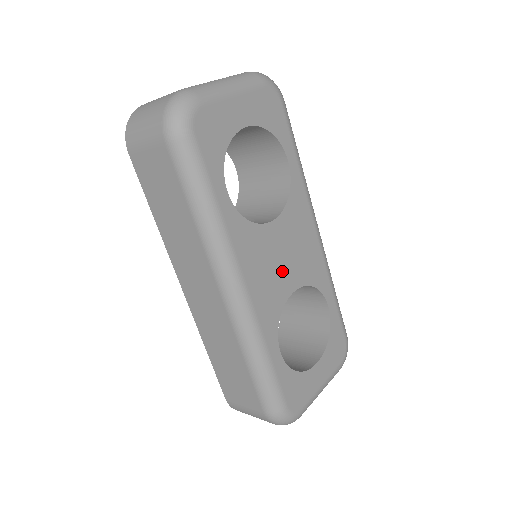
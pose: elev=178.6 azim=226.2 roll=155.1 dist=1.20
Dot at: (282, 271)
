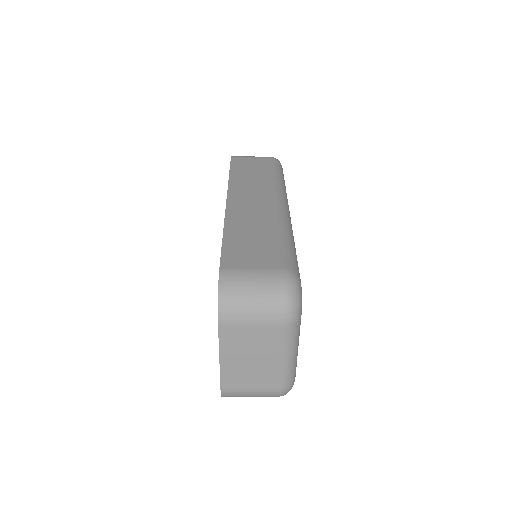
Dot at: occluded
